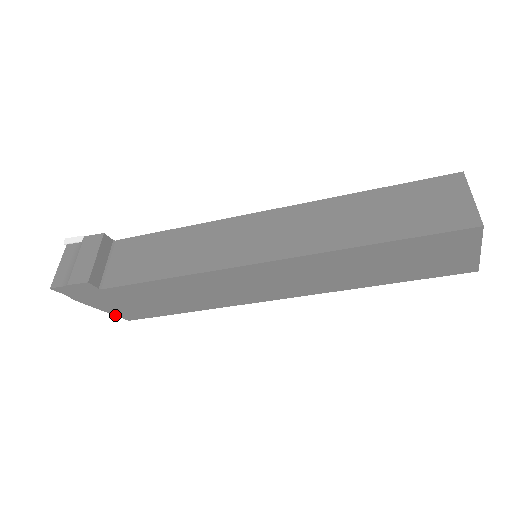
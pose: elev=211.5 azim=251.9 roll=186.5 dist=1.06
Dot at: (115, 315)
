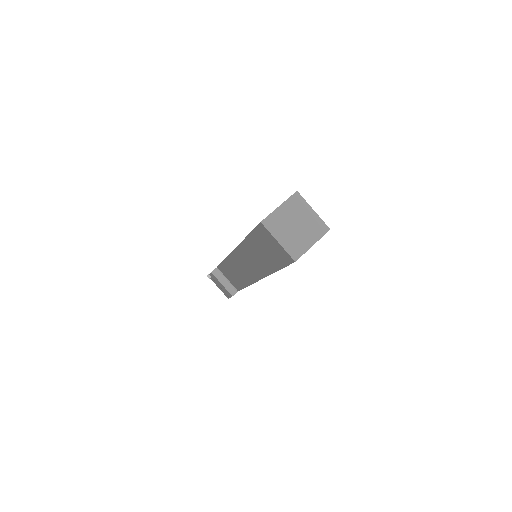
Dot at: occluded
